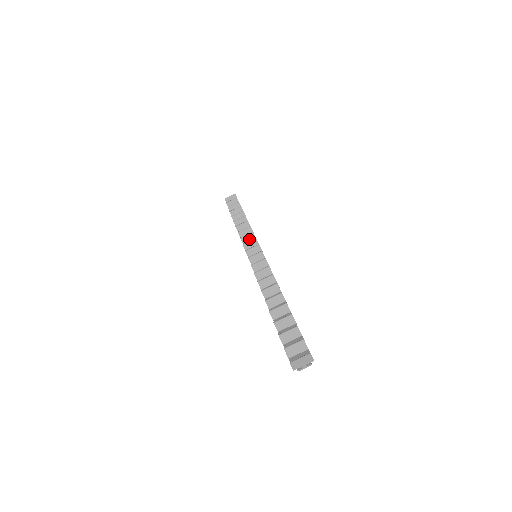
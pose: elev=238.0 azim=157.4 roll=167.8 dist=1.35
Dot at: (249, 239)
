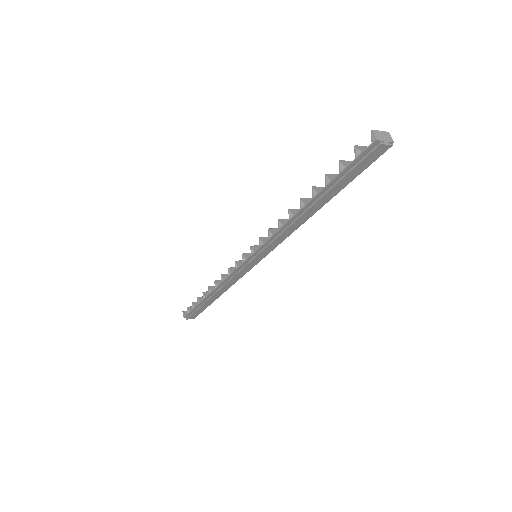
Dot at: occluded
